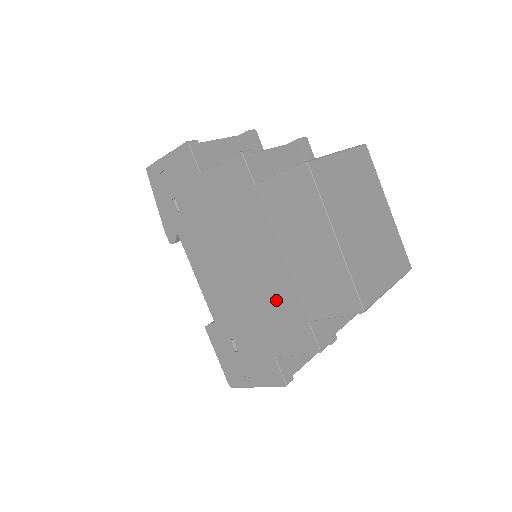
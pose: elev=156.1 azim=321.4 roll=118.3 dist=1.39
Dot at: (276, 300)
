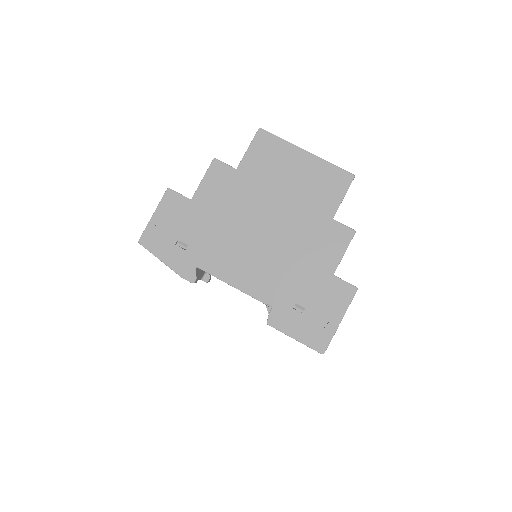
Dot at: (303, 229)
